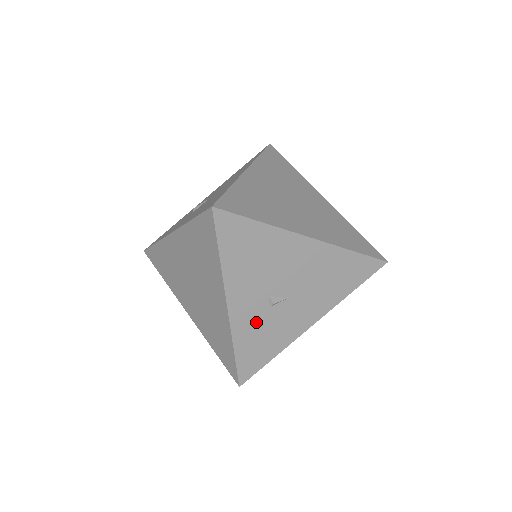
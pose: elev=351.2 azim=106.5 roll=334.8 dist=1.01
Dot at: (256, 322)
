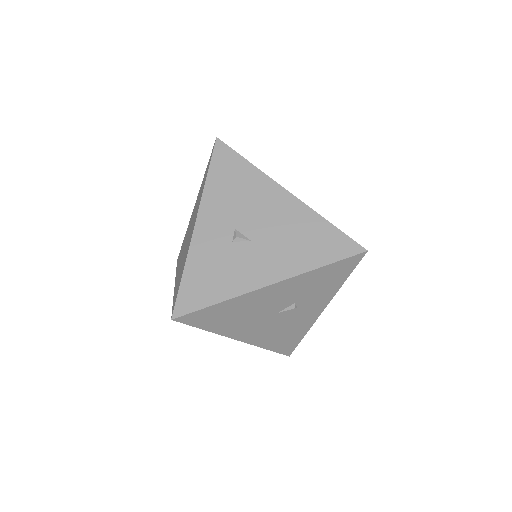
Dot at: (215, 251)
